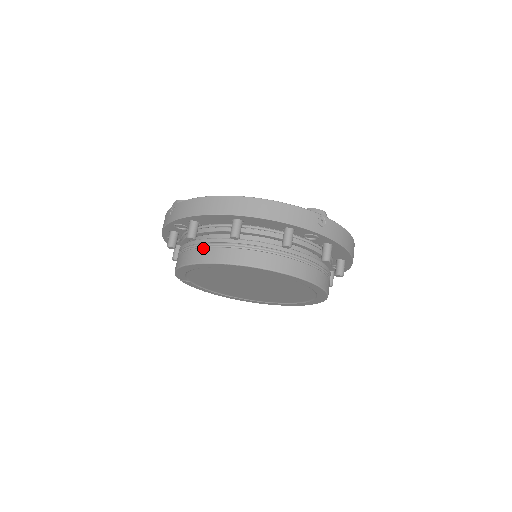
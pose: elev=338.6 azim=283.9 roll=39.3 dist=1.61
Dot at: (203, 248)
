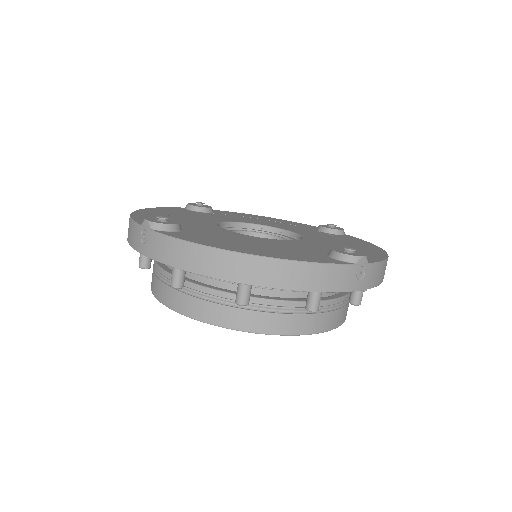
Dot at: (194, 298)
